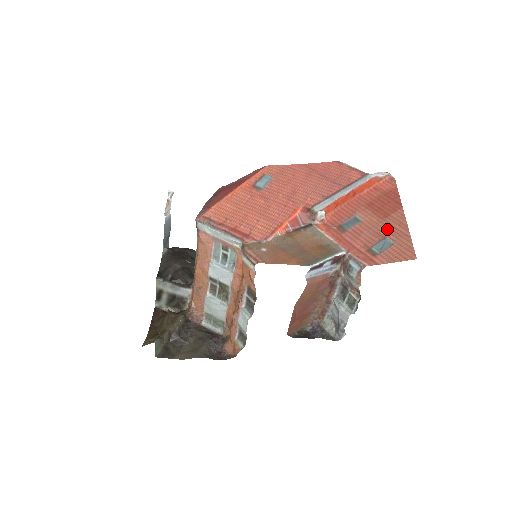
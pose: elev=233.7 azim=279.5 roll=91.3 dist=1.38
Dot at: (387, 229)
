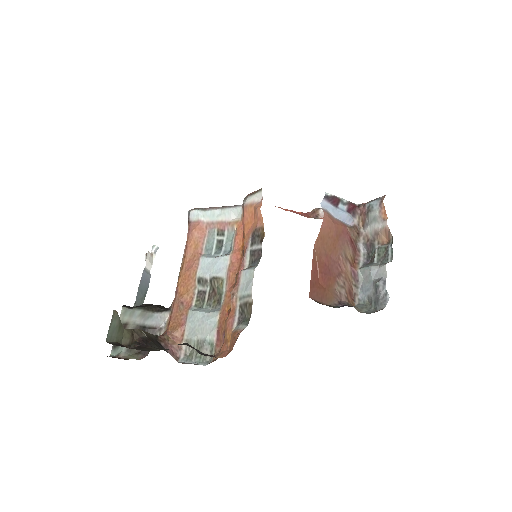
Dot at: occluded
